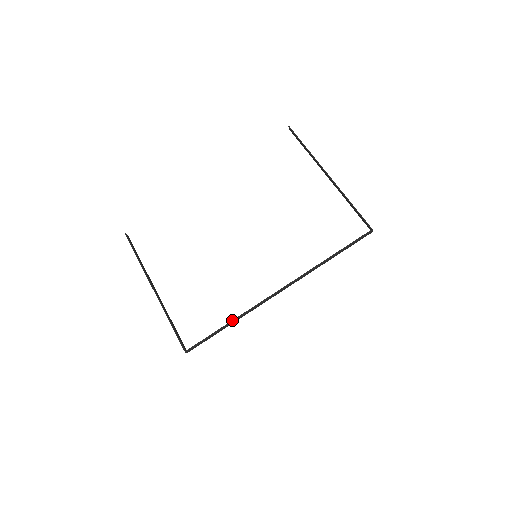
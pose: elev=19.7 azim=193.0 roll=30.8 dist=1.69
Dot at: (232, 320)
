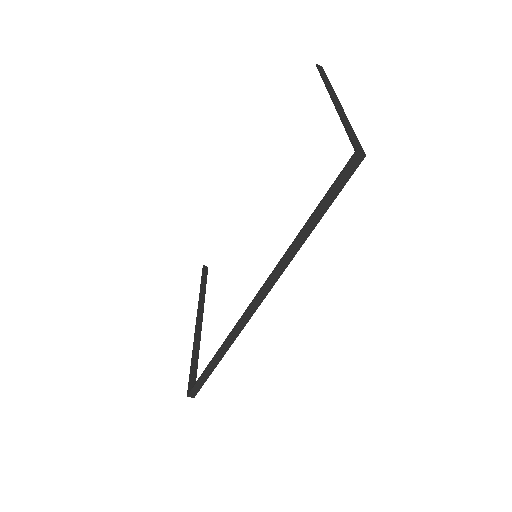
Dot at: occluded
